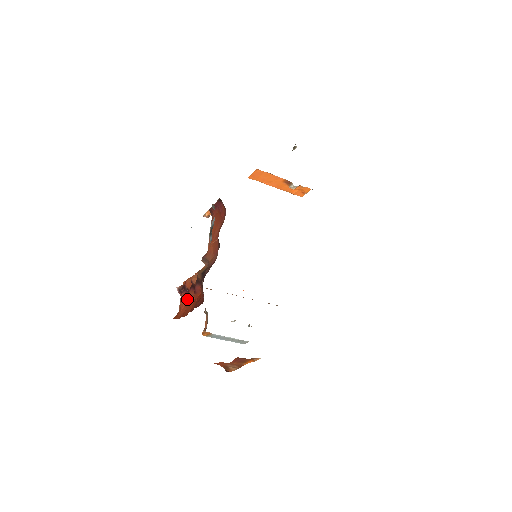
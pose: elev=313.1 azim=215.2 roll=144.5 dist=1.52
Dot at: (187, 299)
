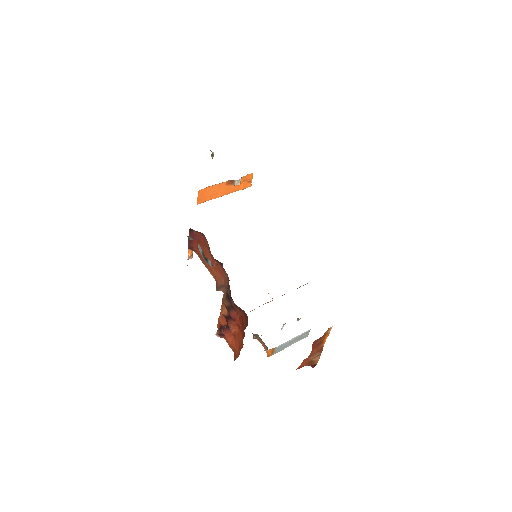
Dot at: occluded
